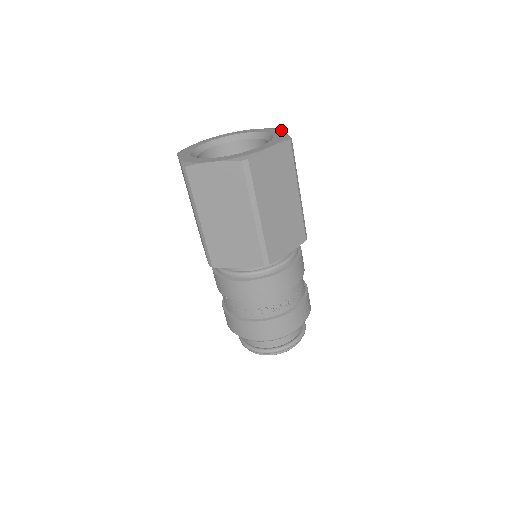
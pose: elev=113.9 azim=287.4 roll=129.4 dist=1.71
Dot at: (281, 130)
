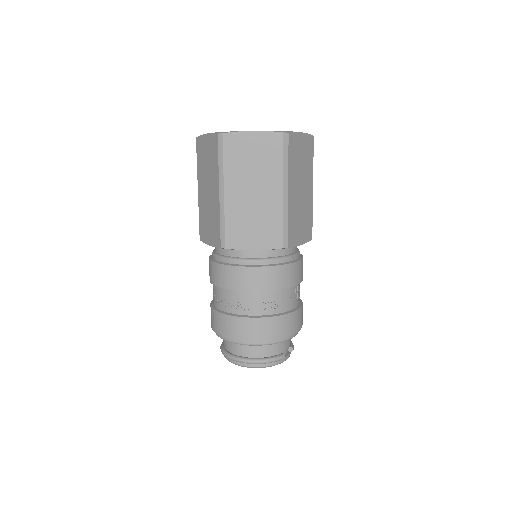
Dot at: occluded
